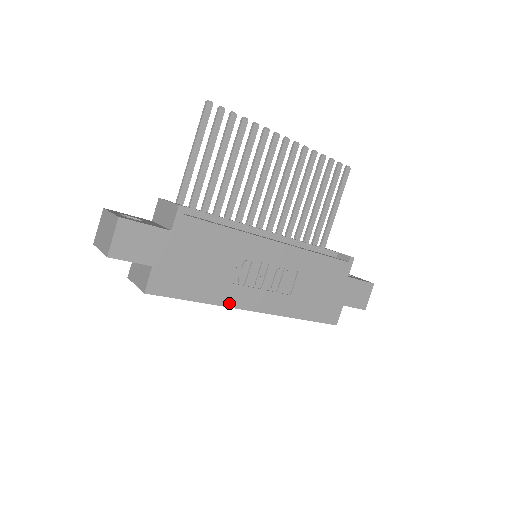
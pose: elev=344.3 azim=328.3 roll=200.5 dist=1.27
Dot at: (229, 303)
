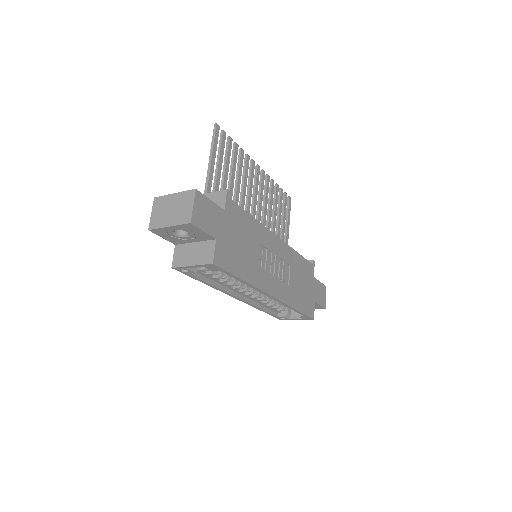
Dot at: (259, 285)
